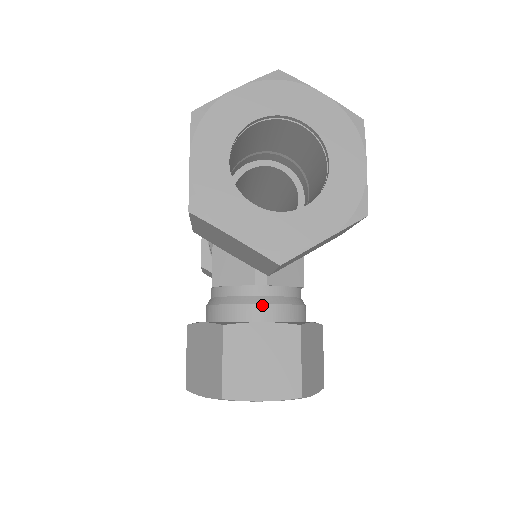
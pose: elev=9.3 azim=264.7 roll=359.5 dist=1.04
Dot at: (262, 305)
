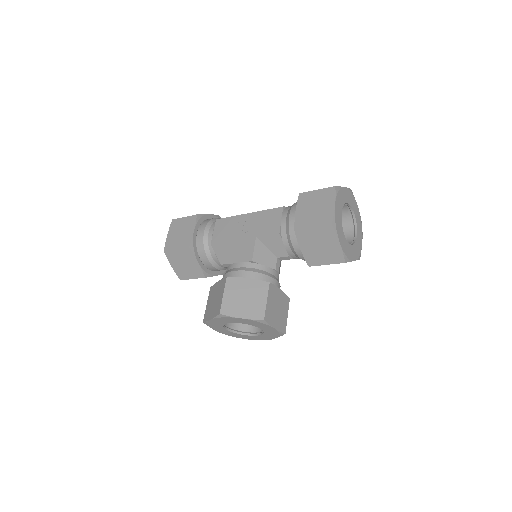
Dot at: (277, 281)
